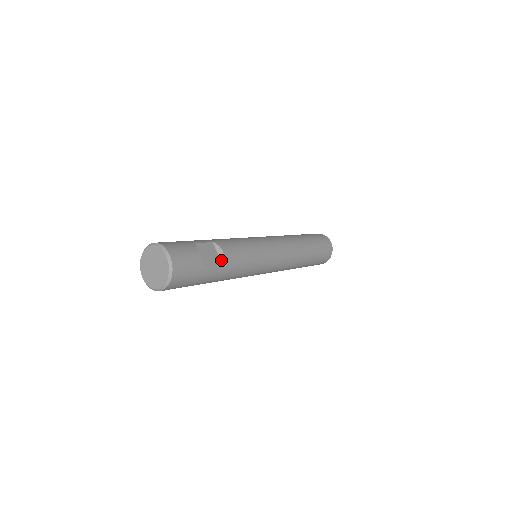
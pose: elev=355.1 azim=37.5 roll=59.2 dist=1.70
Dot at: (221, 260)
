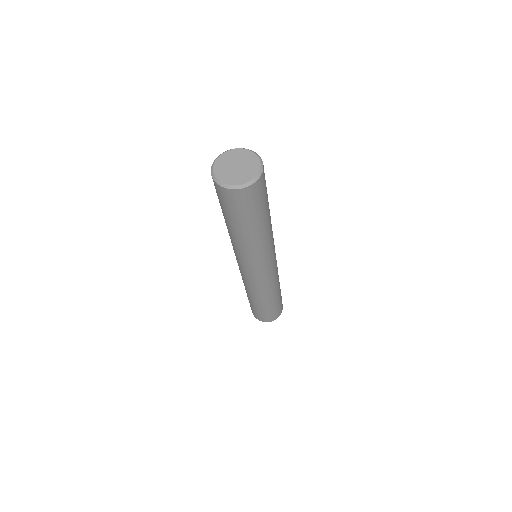
Dot at: occluded
